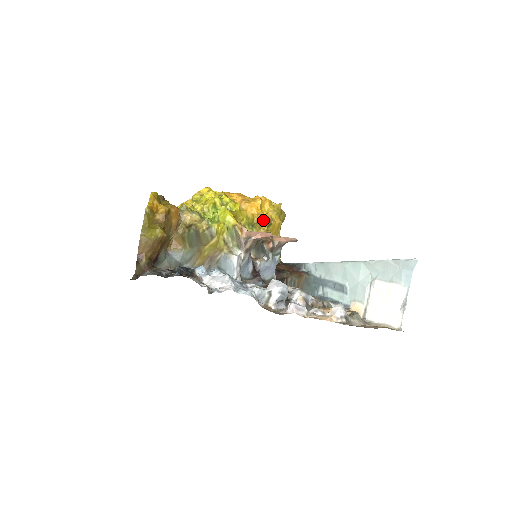
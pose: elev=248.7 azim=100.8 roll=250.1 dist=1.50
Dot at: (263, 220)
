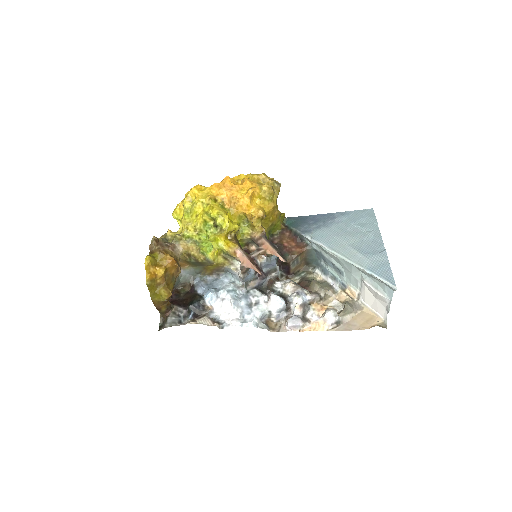
Dot at: (255, 221)
